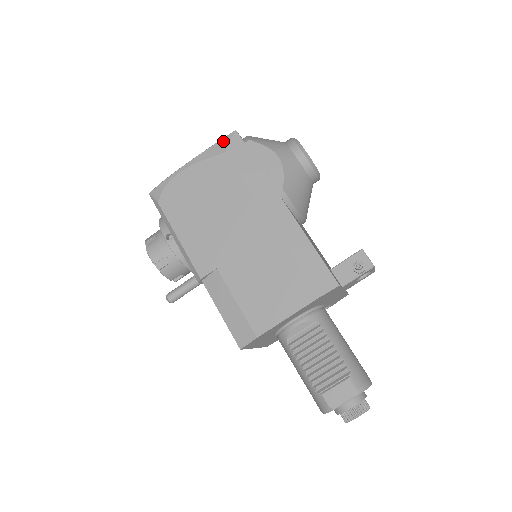
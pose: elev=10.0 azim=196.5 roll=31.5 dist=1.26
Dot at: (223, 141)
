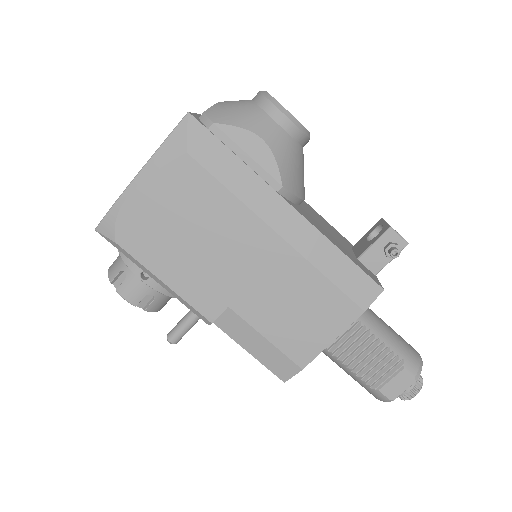
Dot at: (176, 134)
